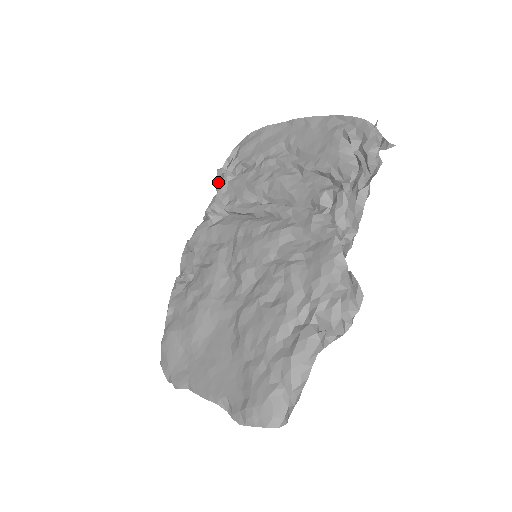
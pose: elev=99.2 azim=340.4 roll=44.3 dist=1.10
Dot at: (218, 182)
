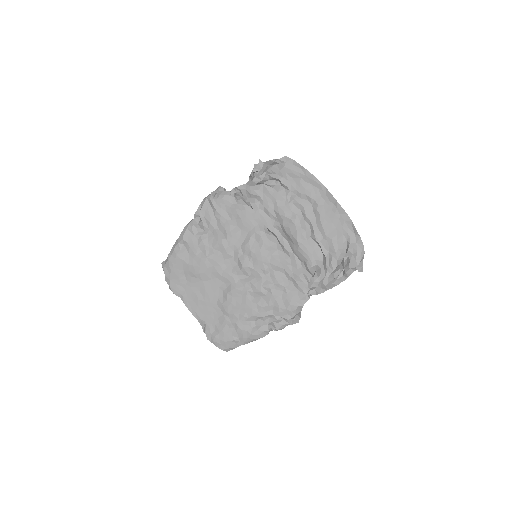
Dot at: (255, 172)
